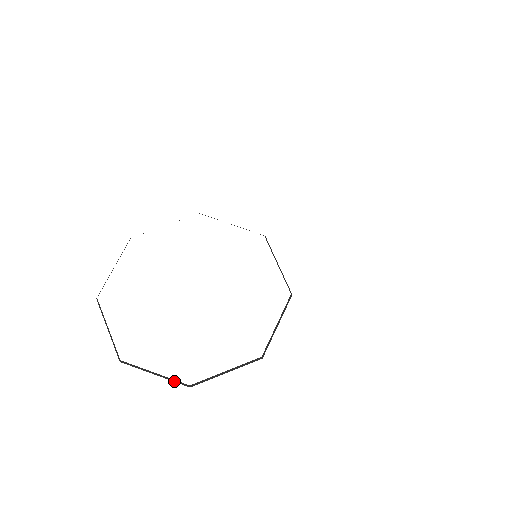
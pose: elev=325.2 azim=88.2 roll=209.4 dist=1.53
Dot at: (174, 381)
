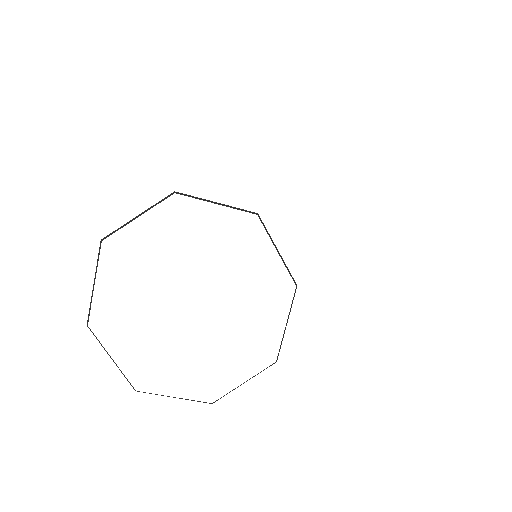
Dot at: occluded
